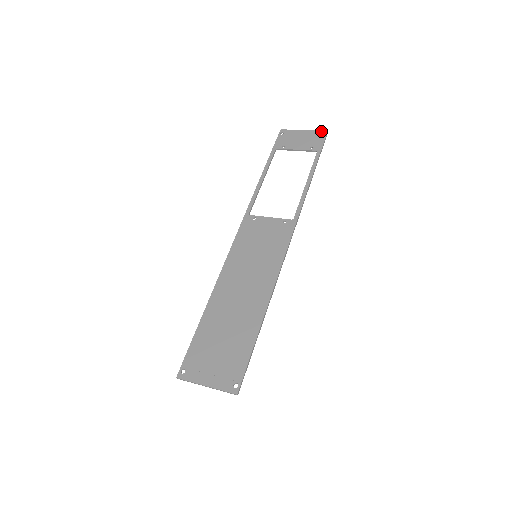
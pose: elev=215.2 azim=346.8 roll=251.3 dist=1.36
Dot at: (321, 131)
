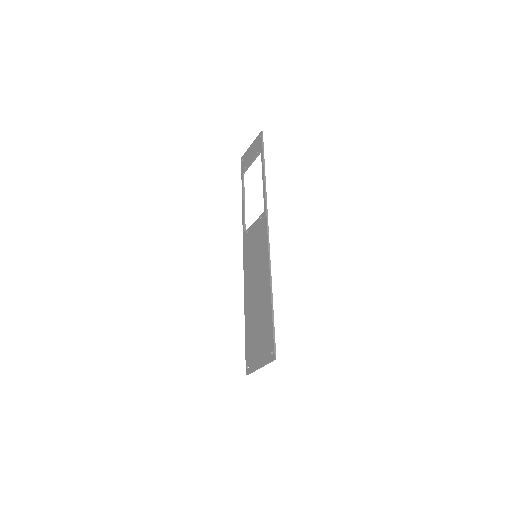
Dot at: (258, 135)
